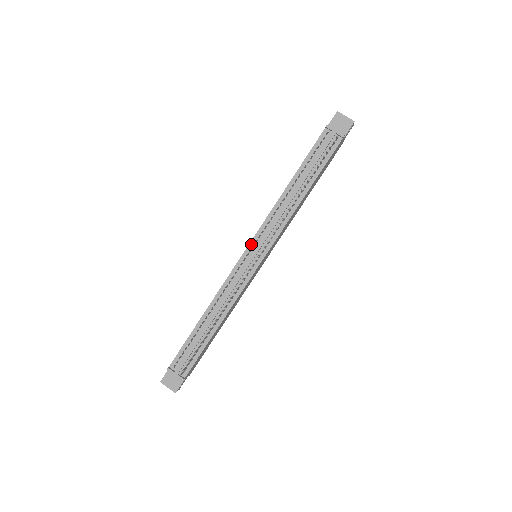
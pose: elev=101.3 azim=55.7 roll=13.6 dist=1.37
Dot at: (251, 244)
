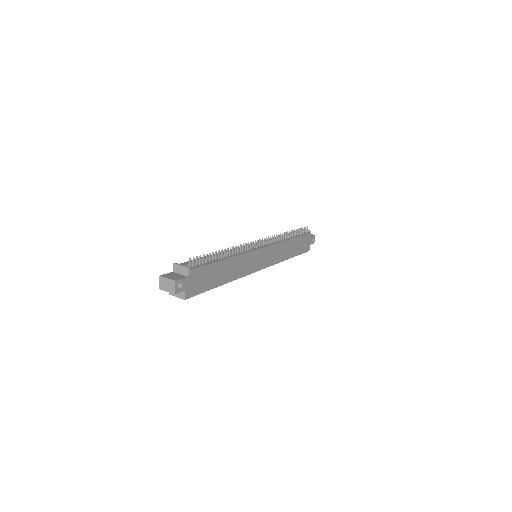
Dot at: occluded
